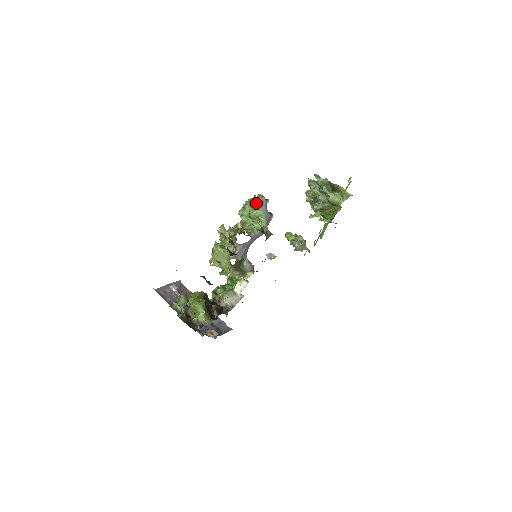
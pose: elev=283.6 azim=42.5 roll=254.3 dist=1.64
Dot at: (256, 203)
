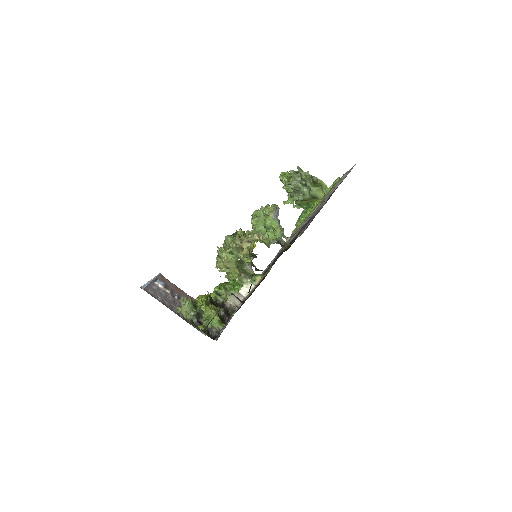
Dot at: (272, 214)
